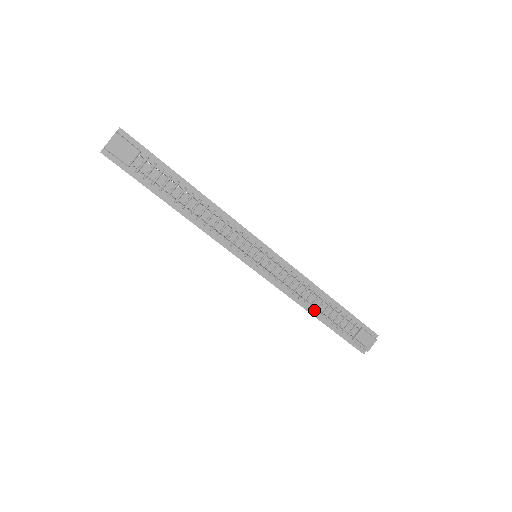
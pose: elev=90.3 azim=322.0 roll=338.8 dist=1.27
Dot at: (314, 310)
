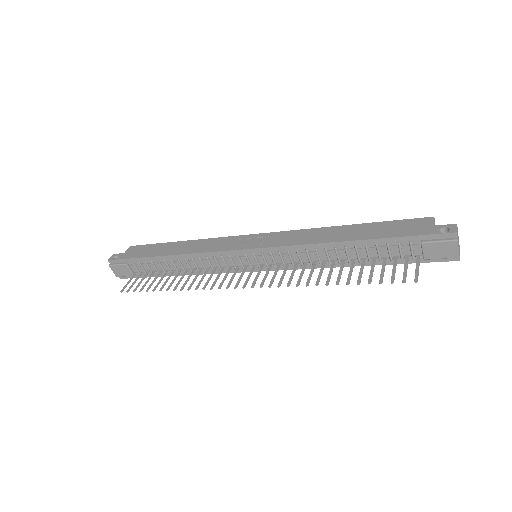
Dot at: (347, 262)
